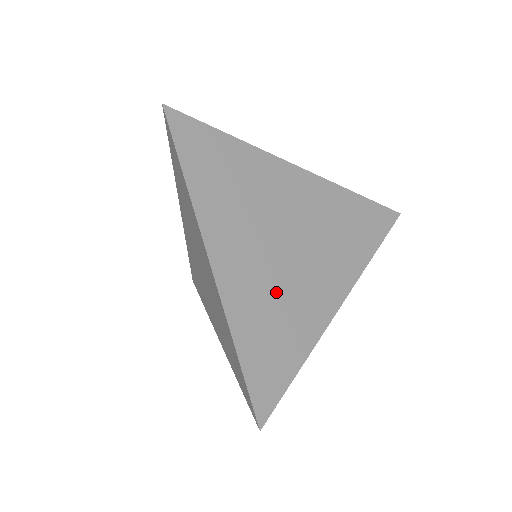
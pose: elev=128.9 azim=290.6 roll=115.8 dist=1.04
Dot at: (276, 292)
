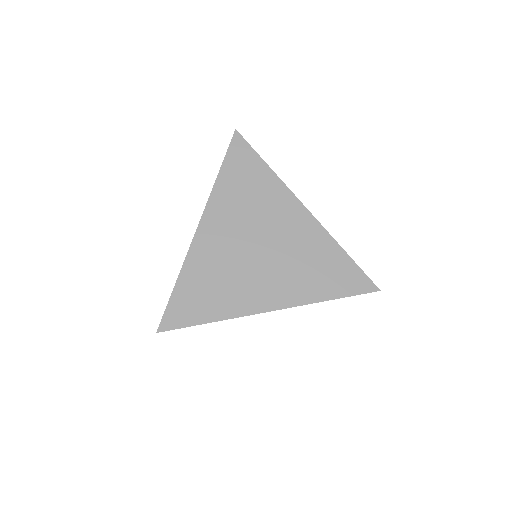
Dot at: (228, 269)
